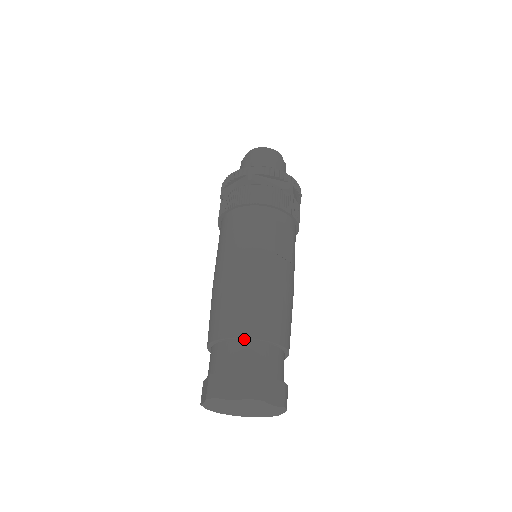
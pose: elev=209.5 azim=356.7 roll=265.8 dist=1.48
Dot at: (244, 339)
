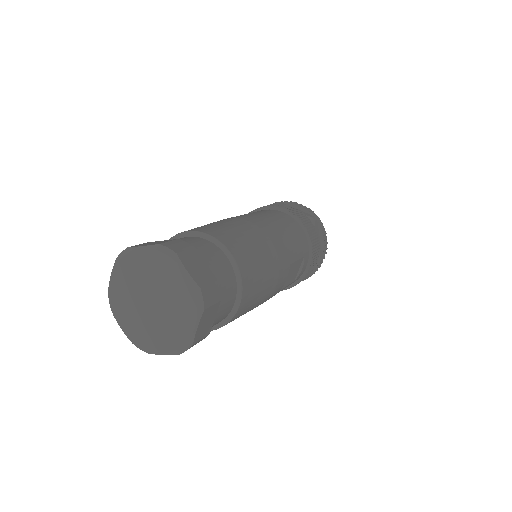
Dot at: (233, 262)
